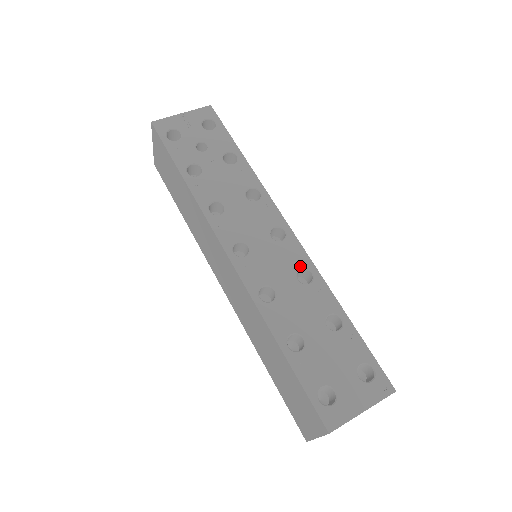
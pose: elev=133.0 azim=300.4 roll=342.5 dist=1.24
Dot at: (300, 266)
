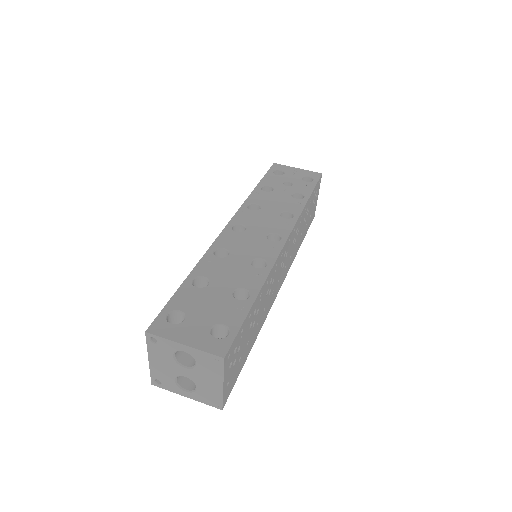
Dot at: (264, 257)
